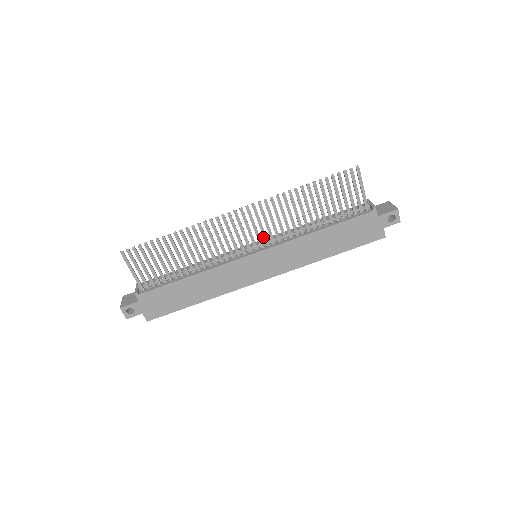
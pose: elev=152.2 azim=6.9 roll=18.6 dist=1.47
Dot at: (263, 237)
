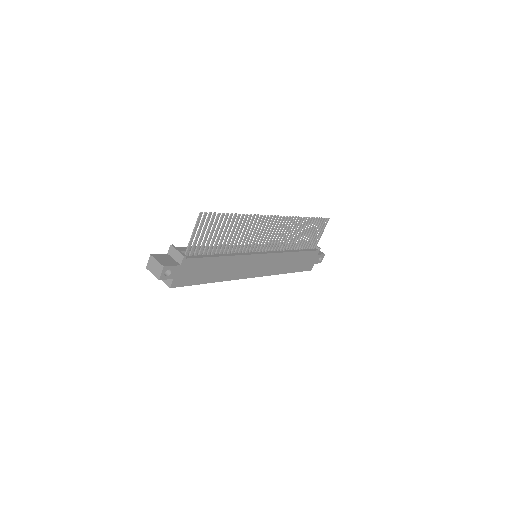
Dot at: (272, 243)
